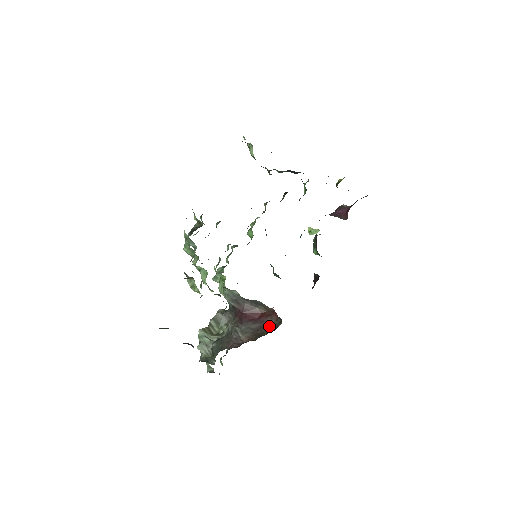
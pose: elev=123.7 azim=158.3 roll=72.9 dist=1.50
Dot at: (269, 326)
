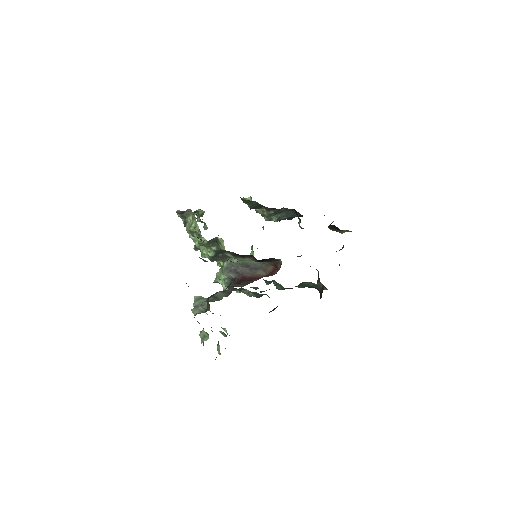
Dot at: occluded
